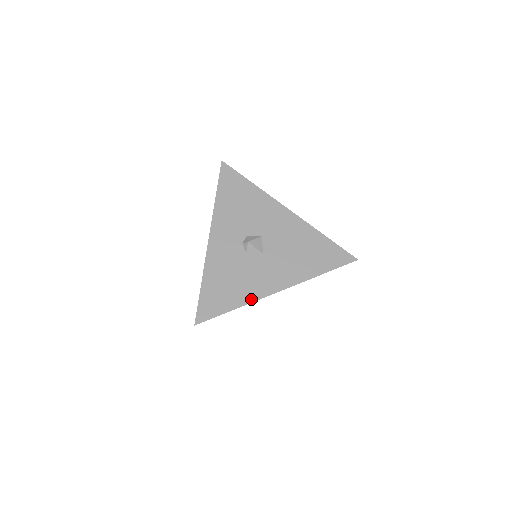
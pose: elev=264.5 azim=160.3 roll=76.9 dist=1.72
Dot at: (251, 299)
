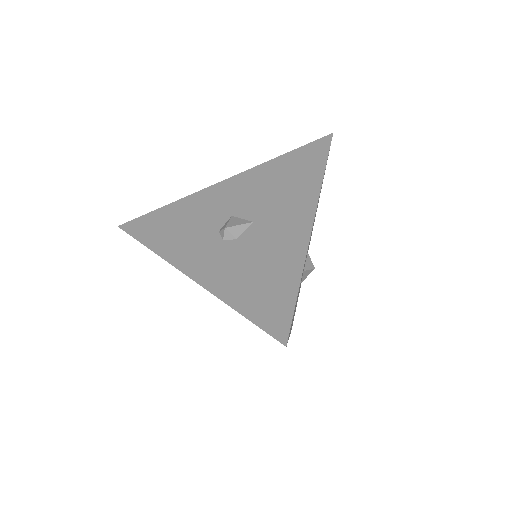
Dot at: (300, 256)
